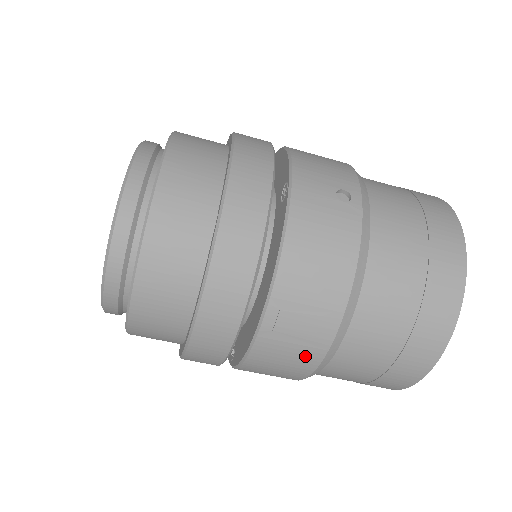
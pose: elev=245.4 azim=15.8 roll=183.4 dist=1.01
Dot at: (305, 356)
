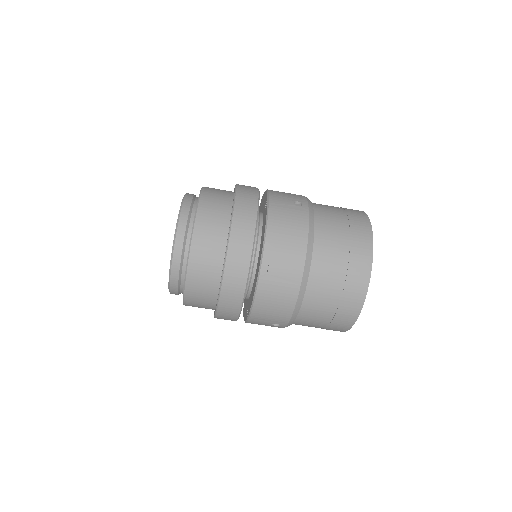
Dot at: (288, 291)
